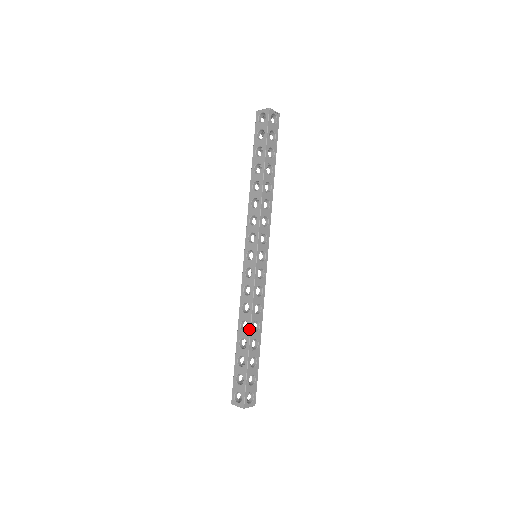
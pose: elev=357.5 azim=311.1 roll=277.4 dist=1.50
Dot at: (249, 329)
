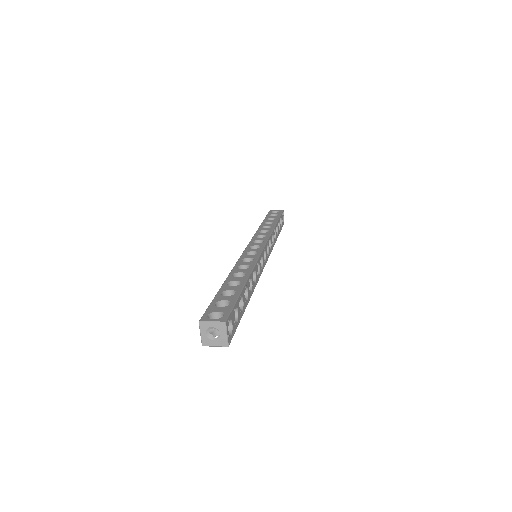
Dot at: (247, 275)
